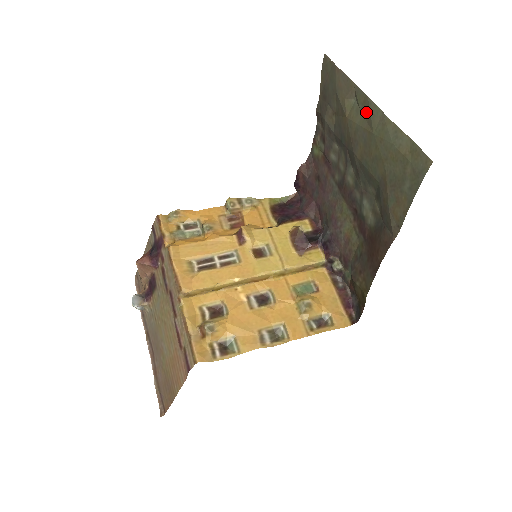
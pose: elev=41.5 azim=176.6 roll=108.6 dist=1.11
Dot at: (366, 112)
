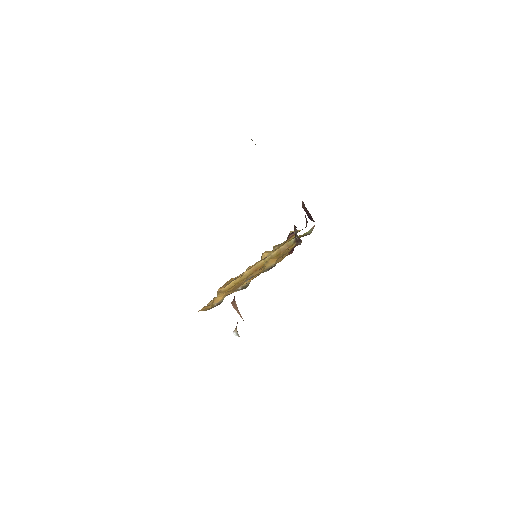
Dot at: occluded
